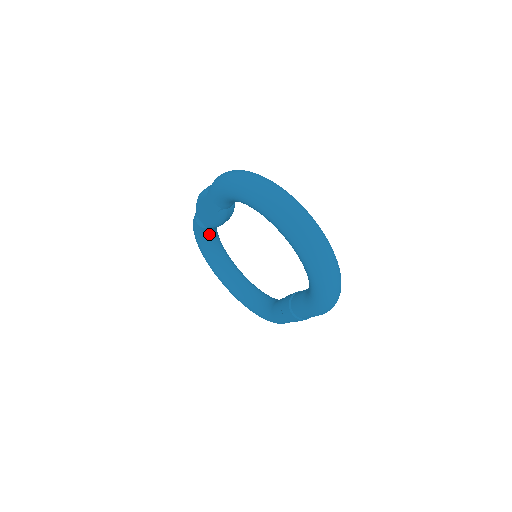
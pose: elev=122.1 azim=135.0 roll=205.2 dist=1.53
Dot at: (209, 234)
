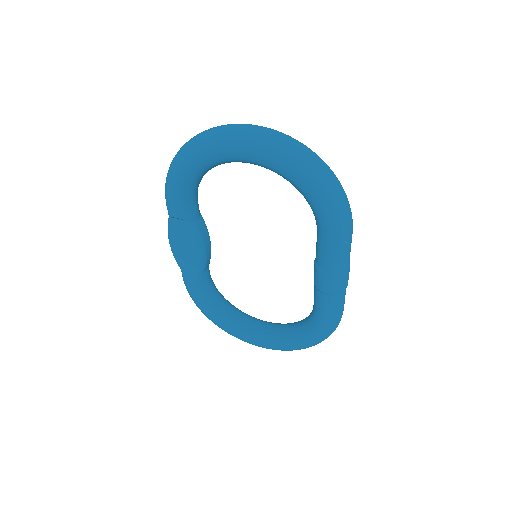
Dot at: (208, 290)
